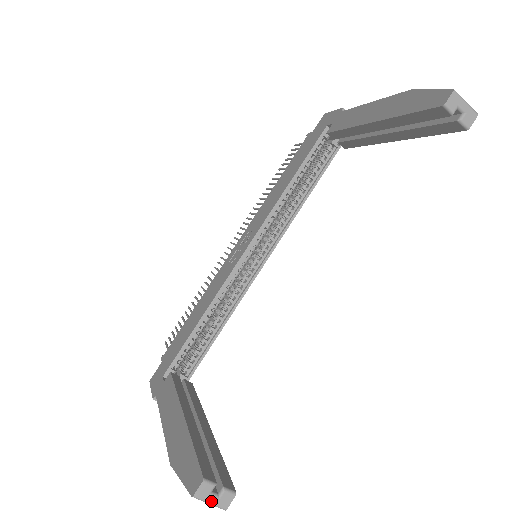
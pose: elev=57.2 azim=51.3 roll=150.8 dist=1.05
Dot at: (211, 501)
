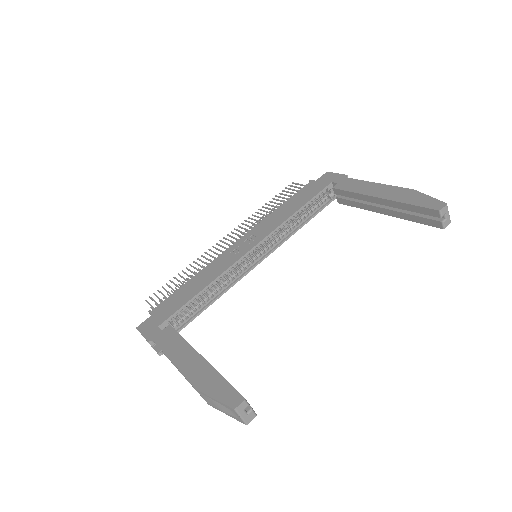
Dot at: (243, 415)
